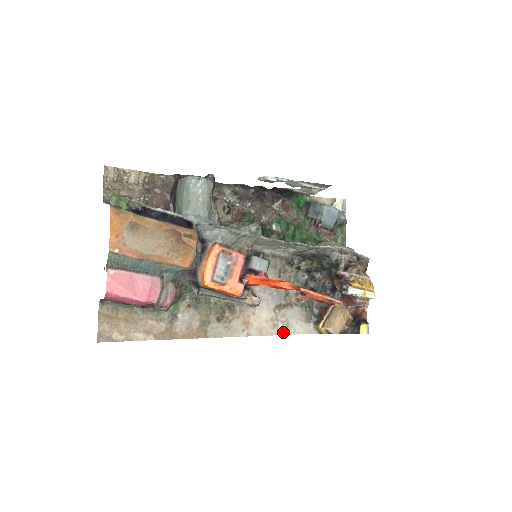
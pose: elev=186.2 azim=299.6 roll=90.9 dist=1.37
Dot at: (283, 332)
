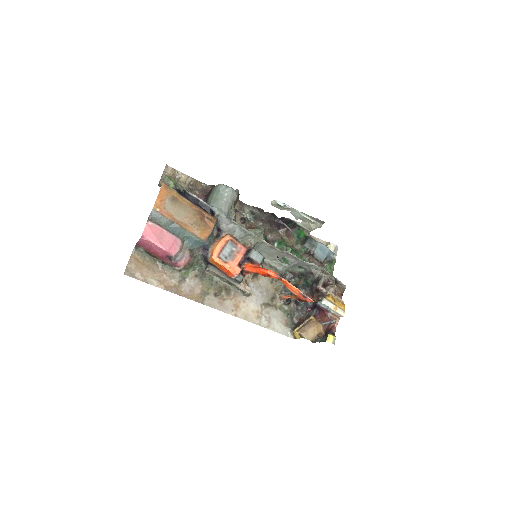
Dot at: (264, 325)
